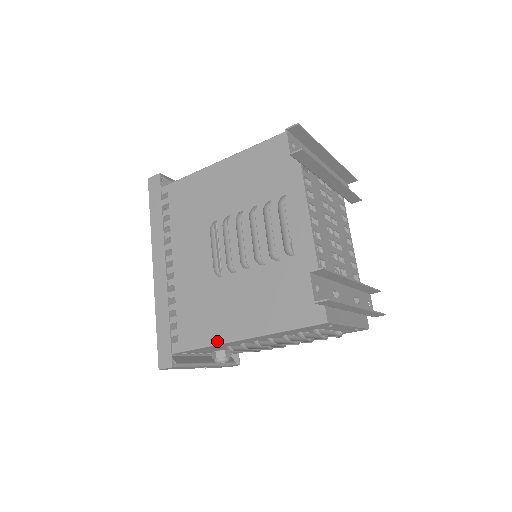
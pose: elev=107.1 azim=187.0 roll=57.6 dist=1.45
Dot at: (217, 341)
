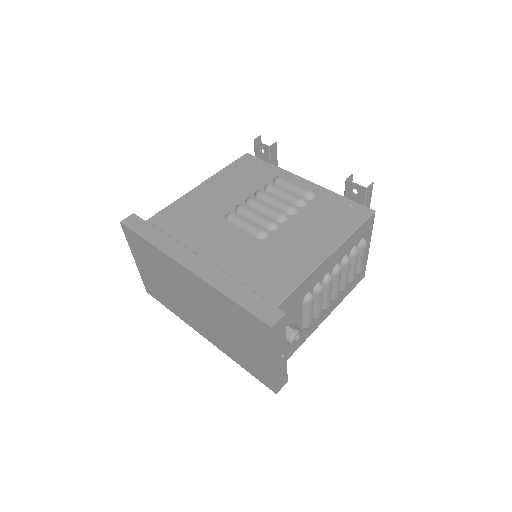
Dot at: (307, 272)
